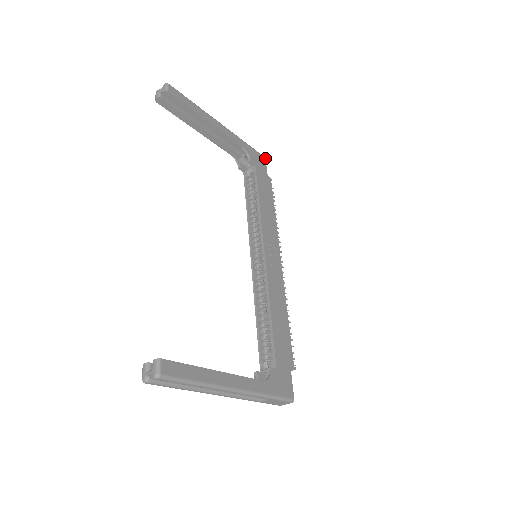
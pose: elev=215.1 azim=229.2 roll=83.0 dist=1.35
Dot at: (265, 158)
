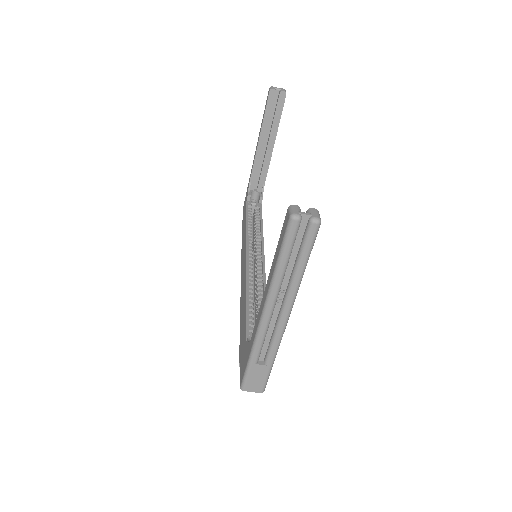
Dot at: occluded
